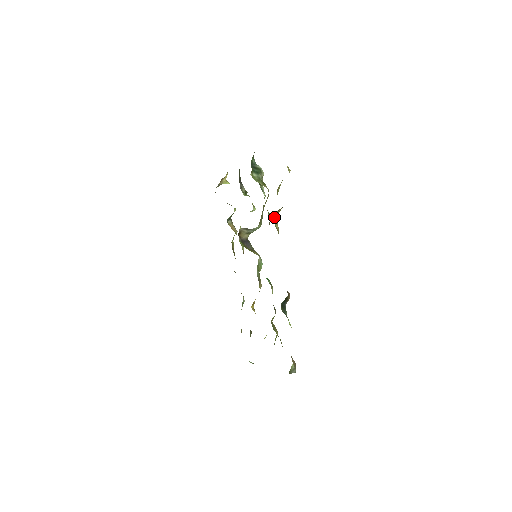
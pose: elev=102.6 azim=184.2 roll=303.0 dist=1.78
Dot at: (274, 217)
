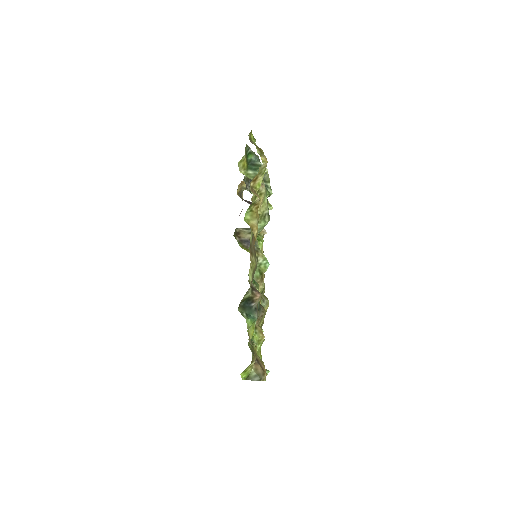
Dot at: (246, 213)
